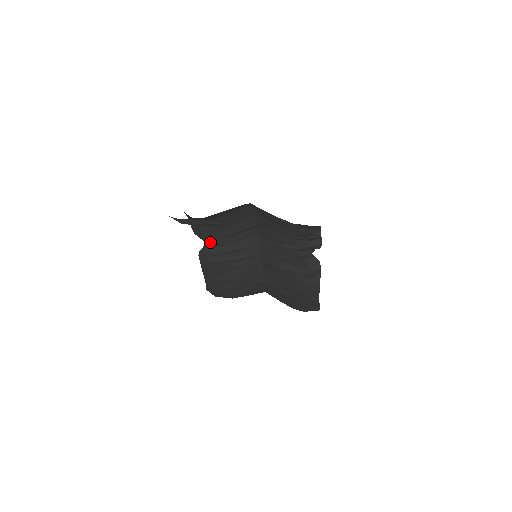
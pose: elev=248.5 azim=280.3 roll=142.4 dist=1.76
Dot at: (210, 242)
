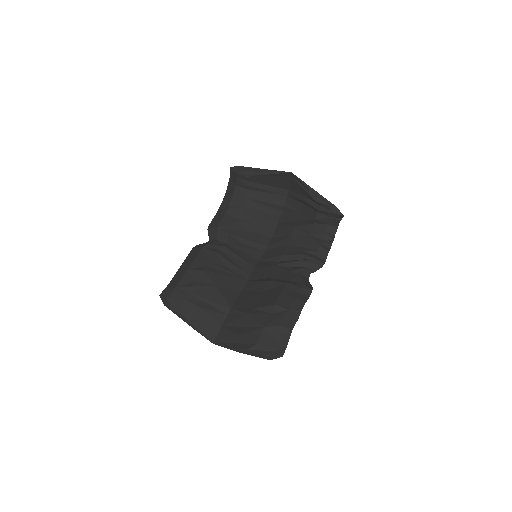
Dot at: (219, 235)
